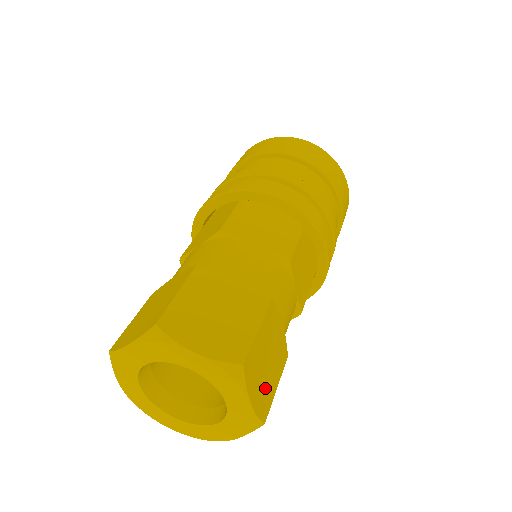
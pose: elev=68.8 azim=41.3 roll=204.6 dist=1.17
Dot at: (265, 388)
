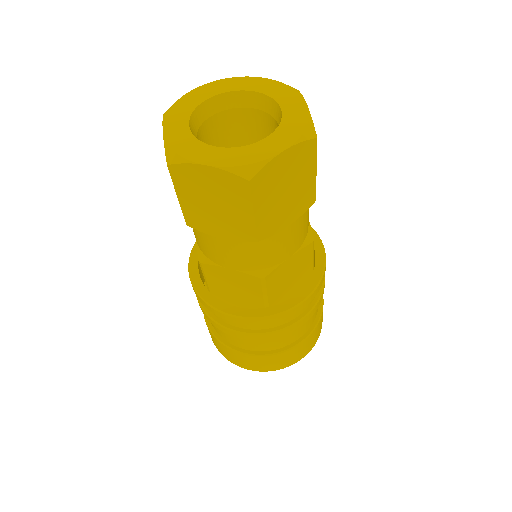
Dot at: occluded
